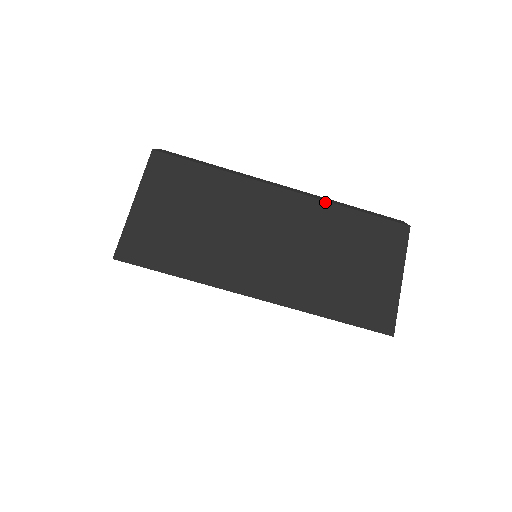
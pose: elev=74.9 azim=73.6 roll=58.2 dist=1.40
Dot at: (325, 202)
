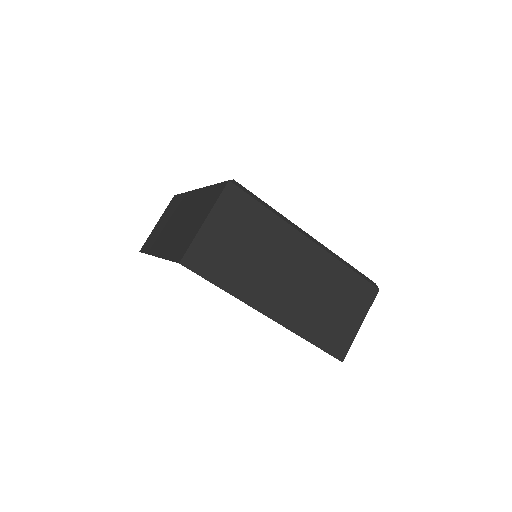
Dot at: (334, 258)
